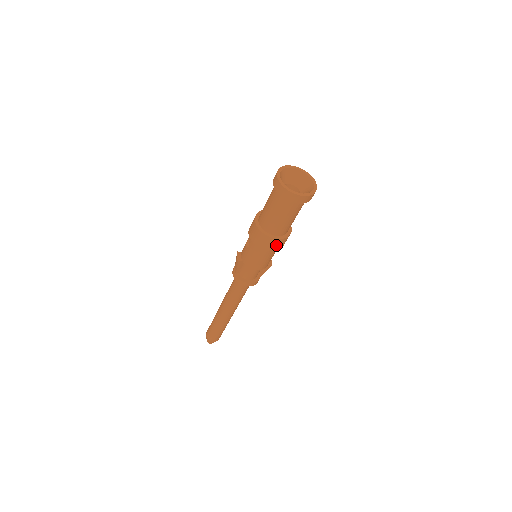
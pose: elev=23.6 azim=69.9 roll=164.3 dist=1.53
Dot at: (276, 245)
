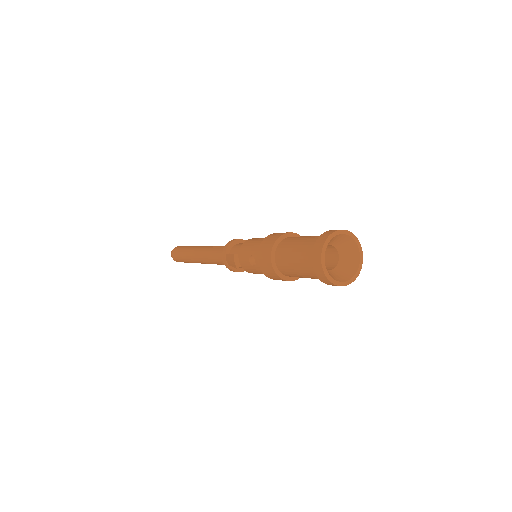
Dot at: occluded
